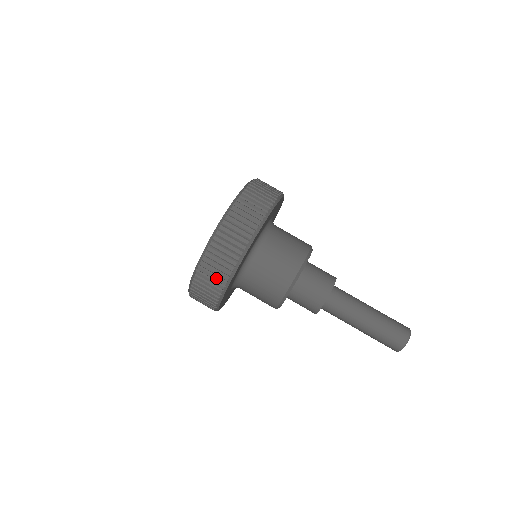
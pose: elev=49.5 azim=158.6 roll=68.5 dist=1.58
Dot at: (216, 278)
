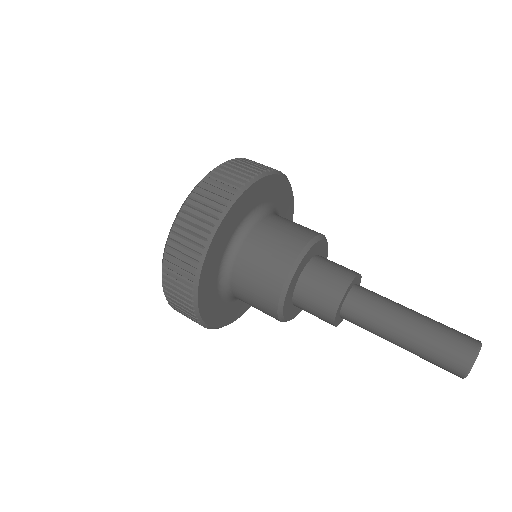
Dot at: (200, 223)
